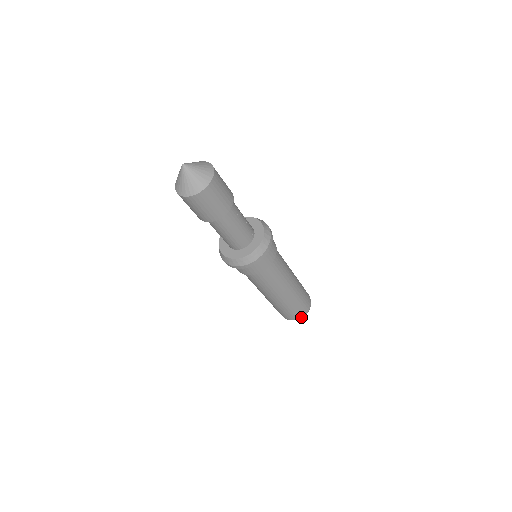
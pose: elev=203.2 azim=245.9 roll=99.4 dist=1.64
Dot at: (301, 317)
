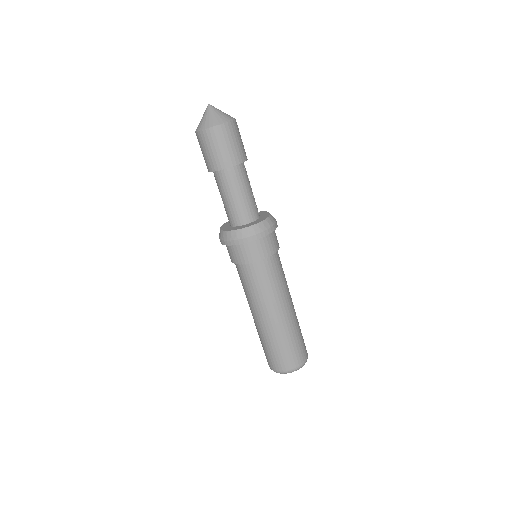
Dot at: (294, 368)
